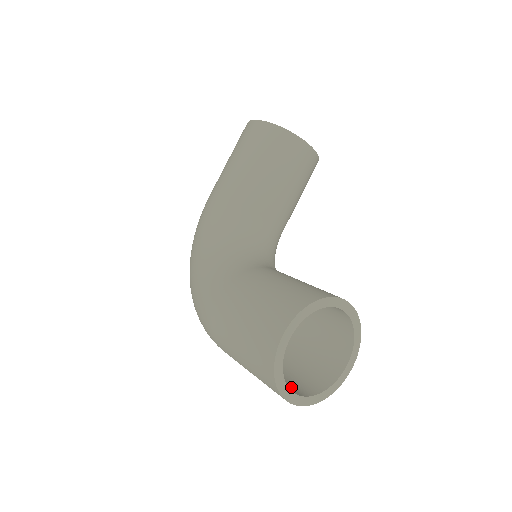
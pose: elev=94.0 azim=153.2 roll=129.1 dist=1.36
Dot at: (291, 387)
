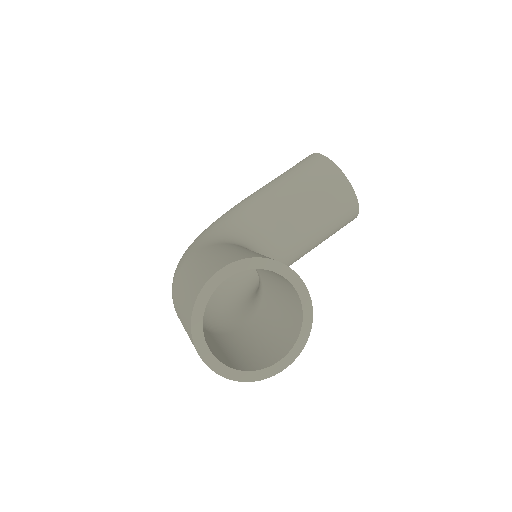
Dot at: (211, 349)
